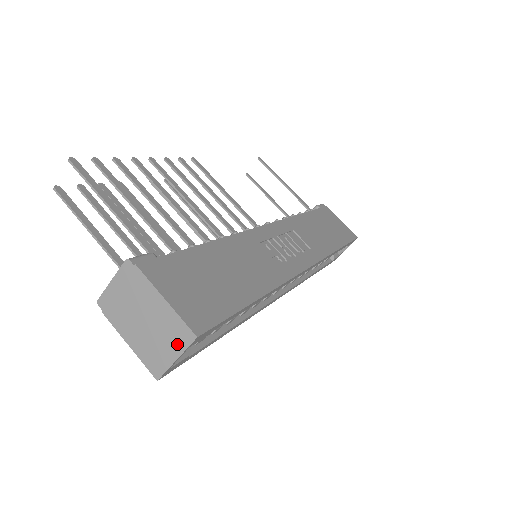
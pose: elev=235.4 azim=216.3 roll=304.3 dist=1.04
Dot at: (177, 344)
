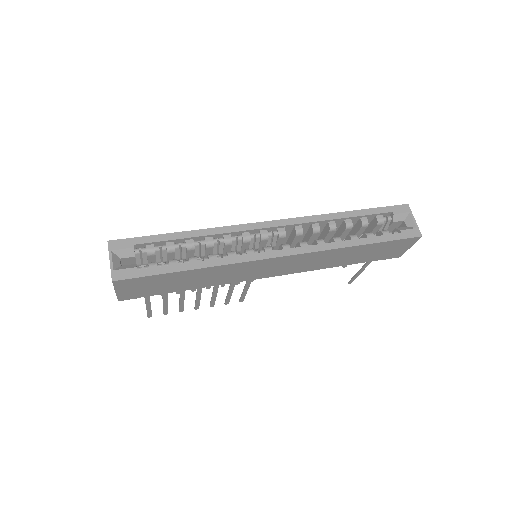
Dot at: (109, 256)
